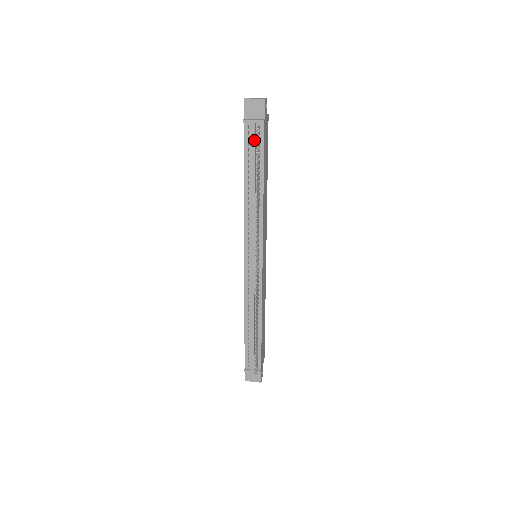
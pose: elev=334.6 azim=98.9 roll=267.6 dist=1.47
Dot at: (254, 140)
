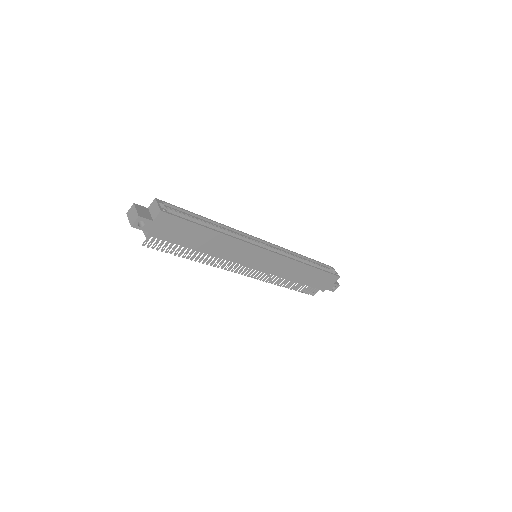
Dot at: occluded
